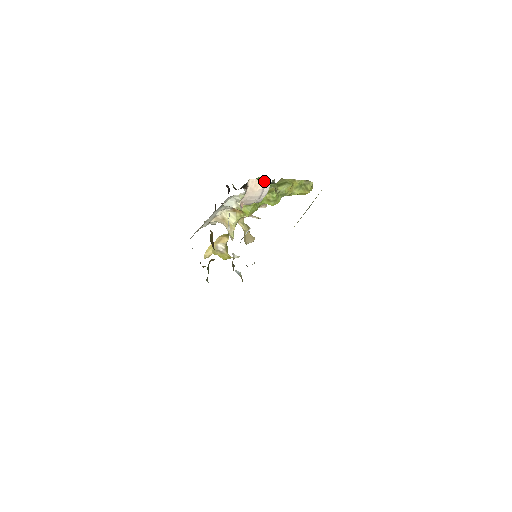
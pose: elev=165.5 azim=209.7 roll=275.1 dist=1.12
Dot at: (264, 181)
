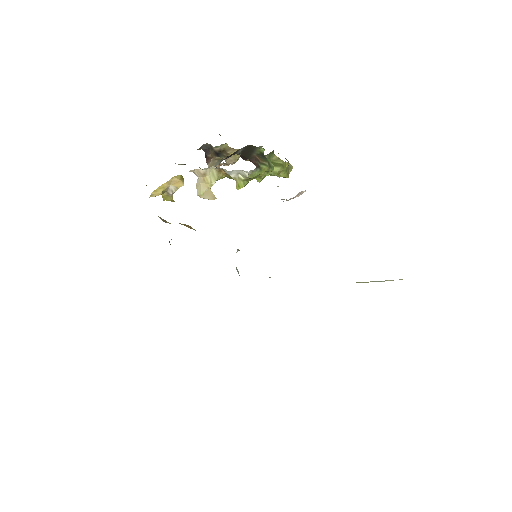
Dot at: occluded
